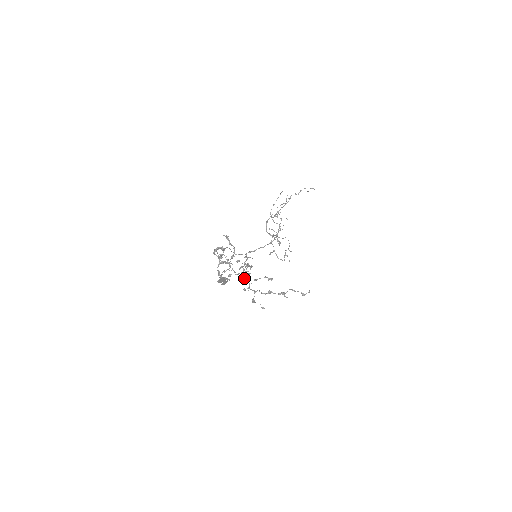
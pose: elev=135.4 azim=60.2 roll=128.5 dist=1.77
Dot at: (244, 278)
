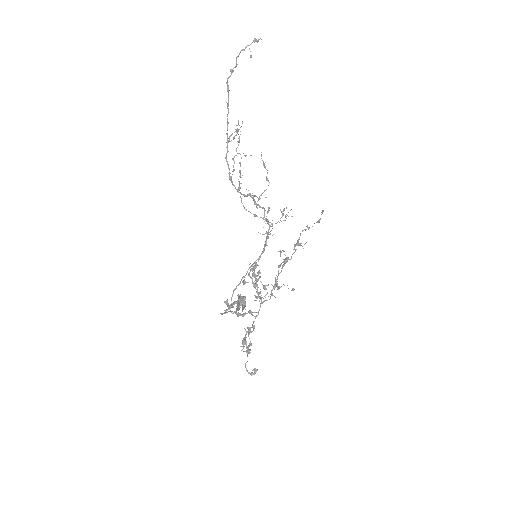
Dot at: occluded
